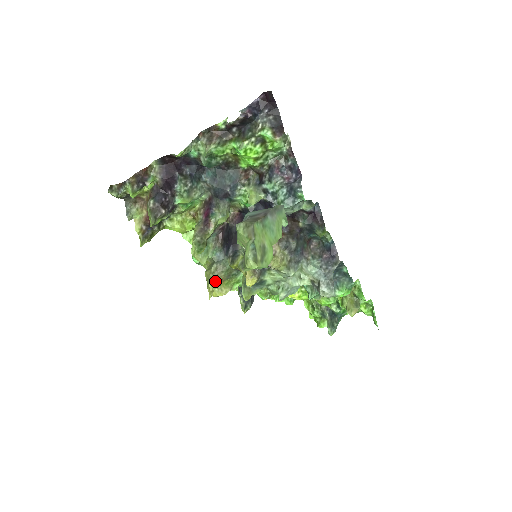
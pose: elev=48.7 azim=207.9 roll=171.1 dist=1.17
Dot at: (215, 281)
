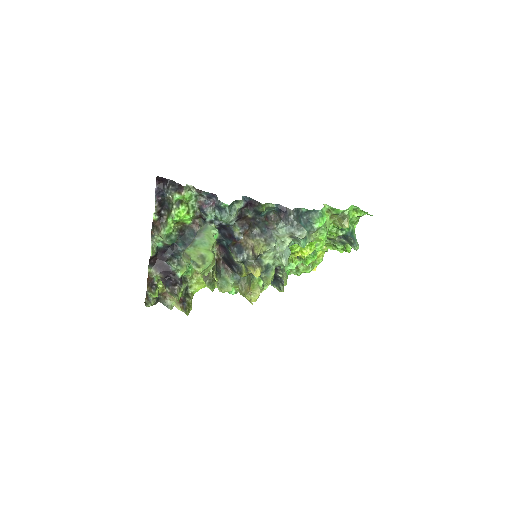
Dot at: (246, 293)
